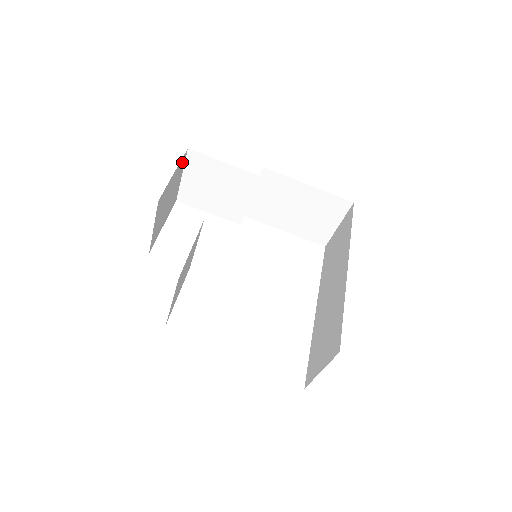
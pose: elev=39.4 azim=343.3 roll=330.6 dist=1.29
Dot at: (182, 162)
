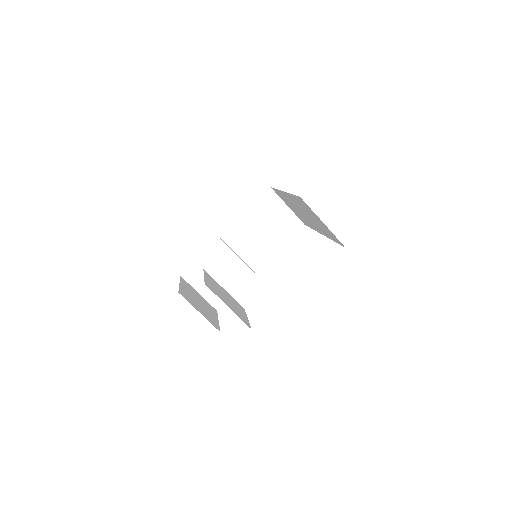
Dot at: (185, 283)
